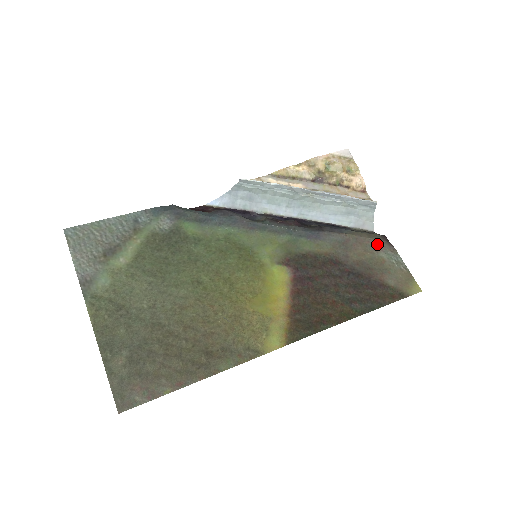
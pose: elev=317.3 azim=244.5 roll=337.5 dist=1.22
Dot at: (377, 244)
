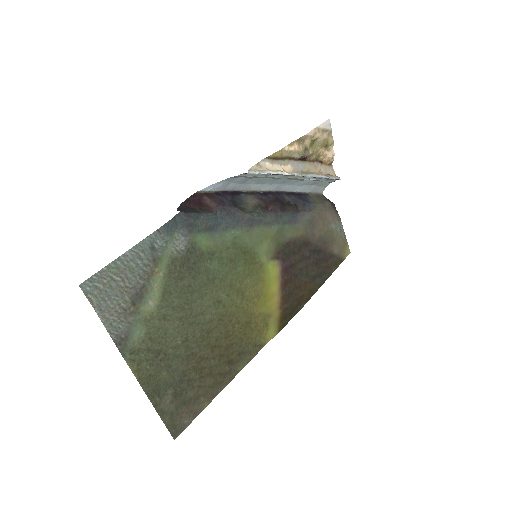
Dot at: (330, 216)
